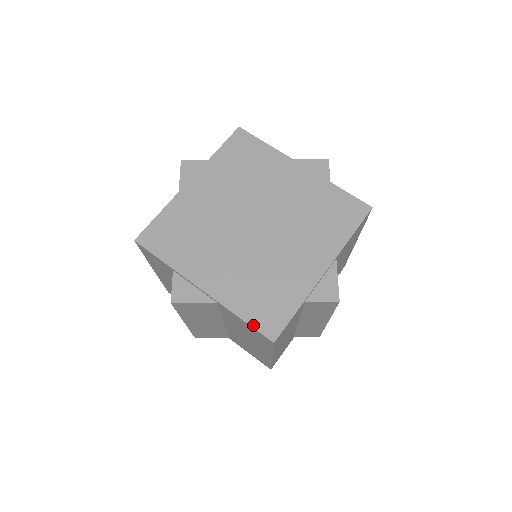
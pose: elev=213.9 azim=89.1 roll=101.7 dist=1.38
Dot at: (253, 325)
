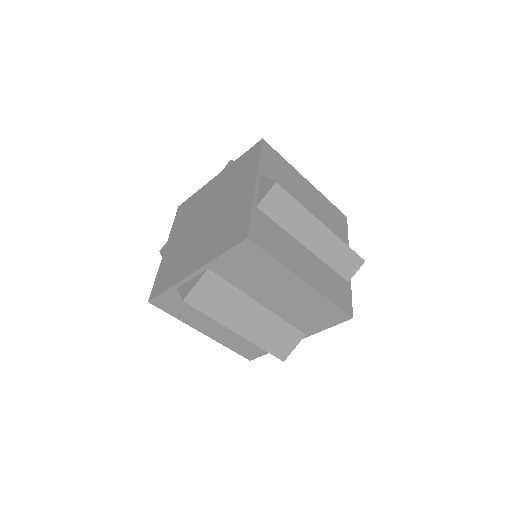
Dot at: (230, 247)
